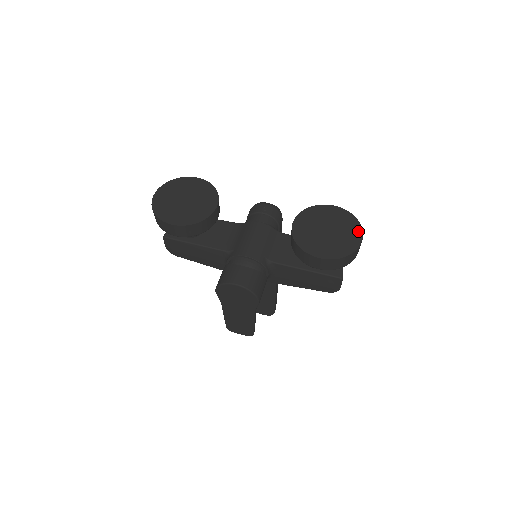
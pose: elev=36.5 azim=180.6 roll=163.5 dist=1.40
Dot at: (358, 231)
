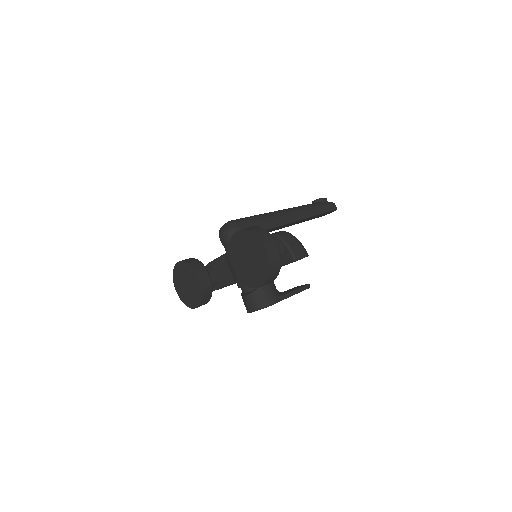
Dot at: (261, 246)
